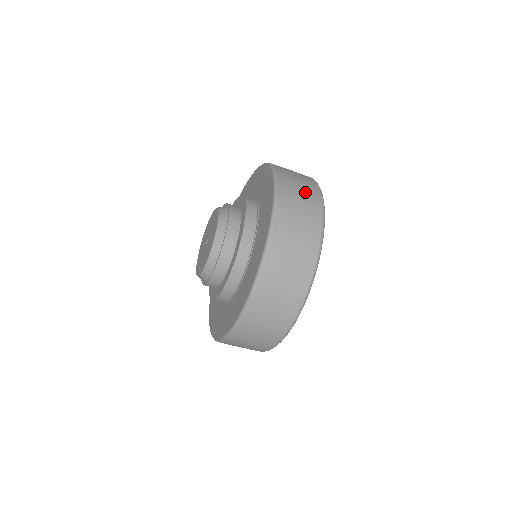
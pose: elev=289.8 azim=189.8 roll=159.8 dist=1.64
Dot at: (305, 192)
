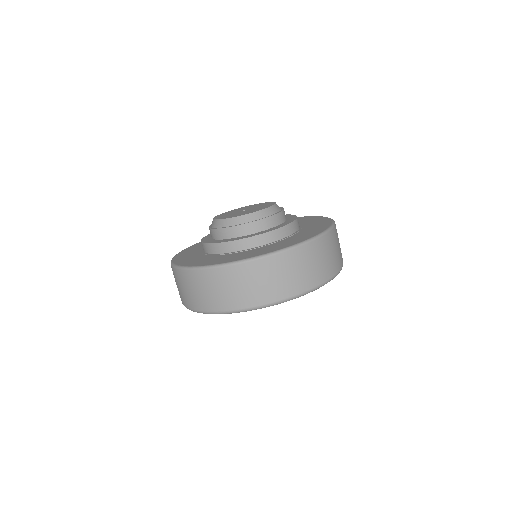
Dot at: (321, 266)
